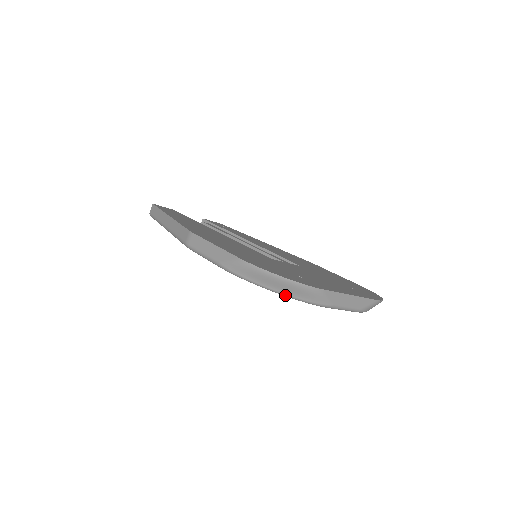
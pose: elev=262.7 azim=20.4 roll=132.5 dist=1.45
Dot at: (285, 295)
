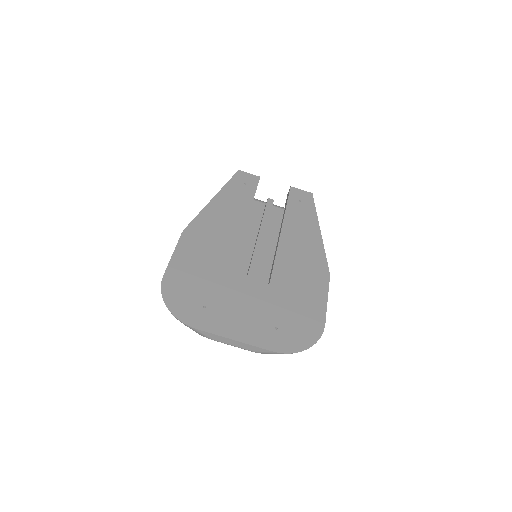
Dot at: occluded
